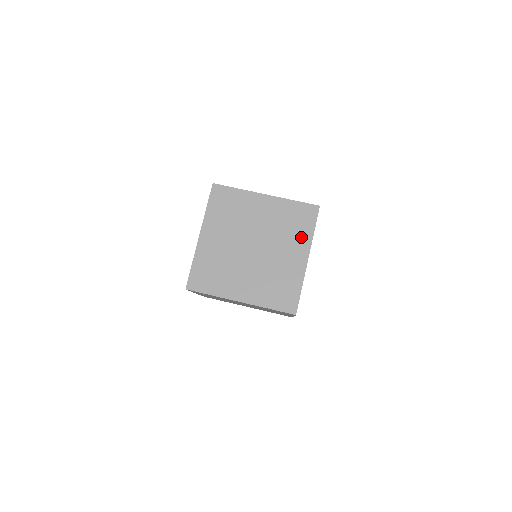
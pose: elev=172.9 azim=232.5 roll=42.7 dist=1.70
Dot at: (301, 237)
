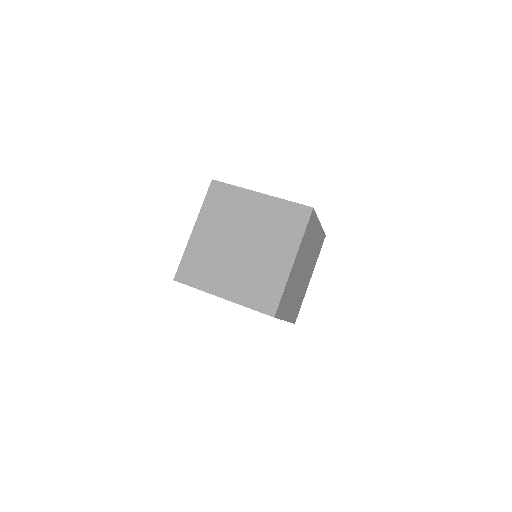
Dot at: occluded
